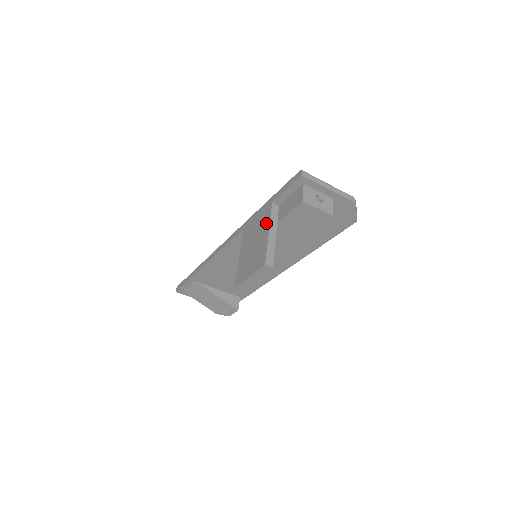
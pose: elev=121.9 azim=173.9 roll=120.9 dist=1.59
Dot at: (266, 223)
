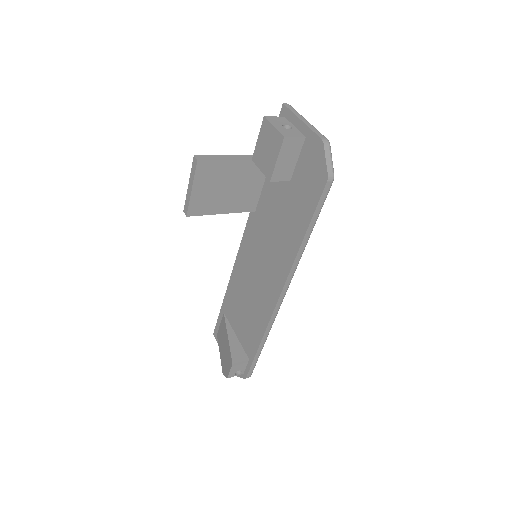
Dot at: occluded
